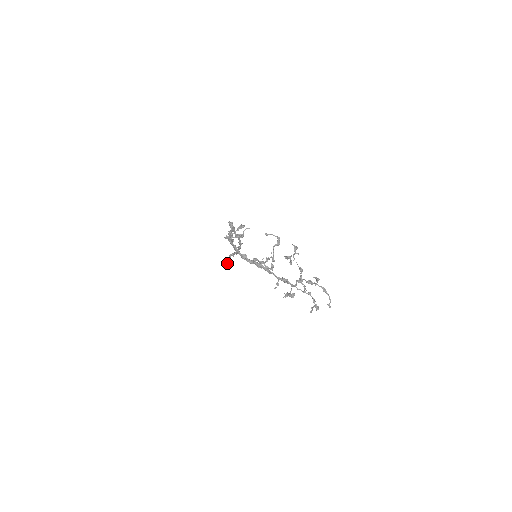
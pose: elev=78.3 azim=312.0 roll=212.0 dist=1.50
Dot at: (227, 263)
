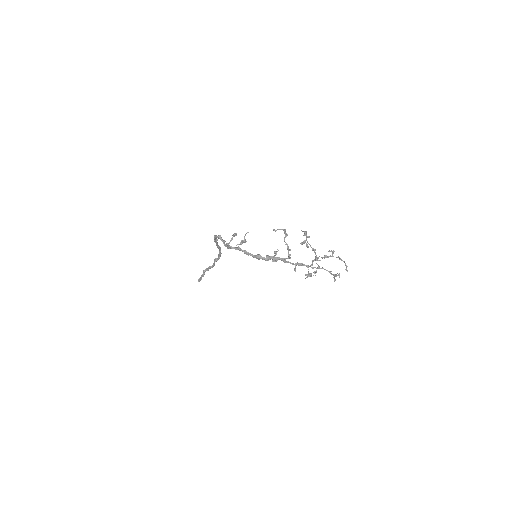
Dot at: (200, 280)
